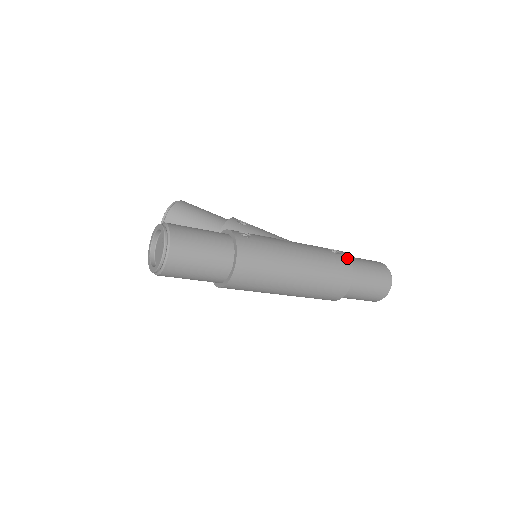
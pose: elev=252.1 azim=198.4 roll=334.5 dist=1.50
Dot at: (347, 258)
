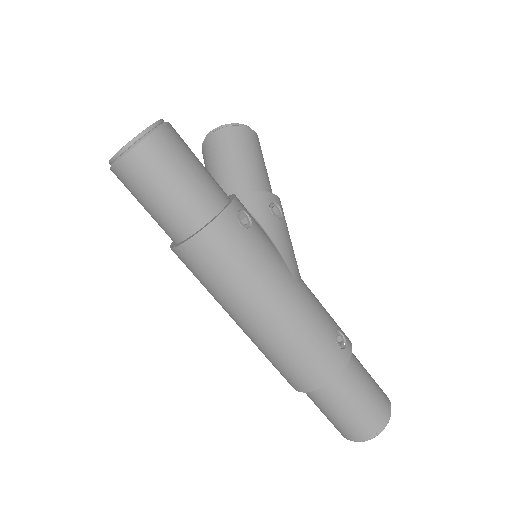
Dot at: (344, 360)
